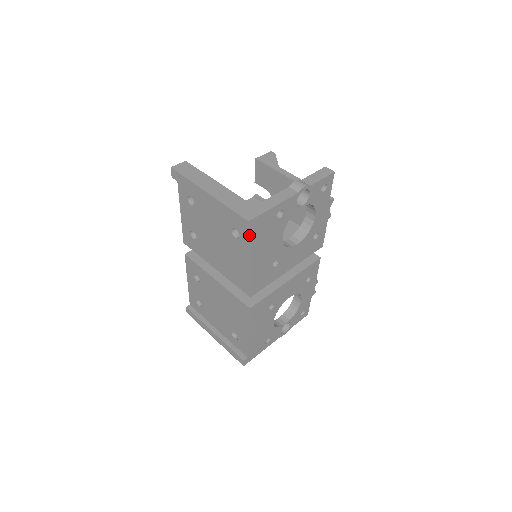
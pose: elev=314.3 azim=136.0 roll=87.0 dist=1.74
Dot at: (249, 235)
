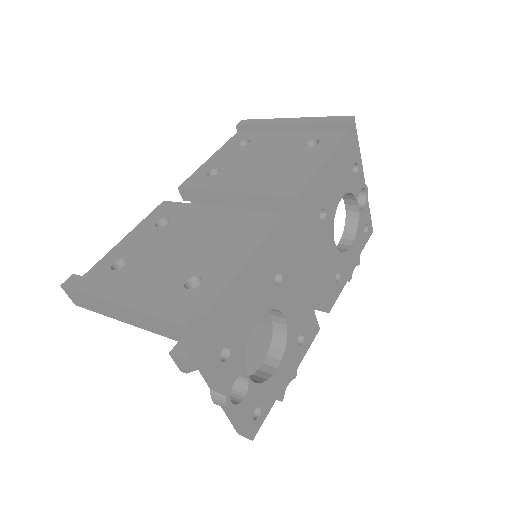
Dot at: (339, 137)
